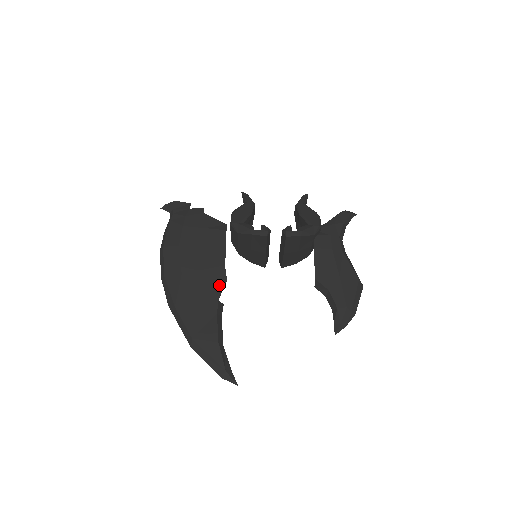
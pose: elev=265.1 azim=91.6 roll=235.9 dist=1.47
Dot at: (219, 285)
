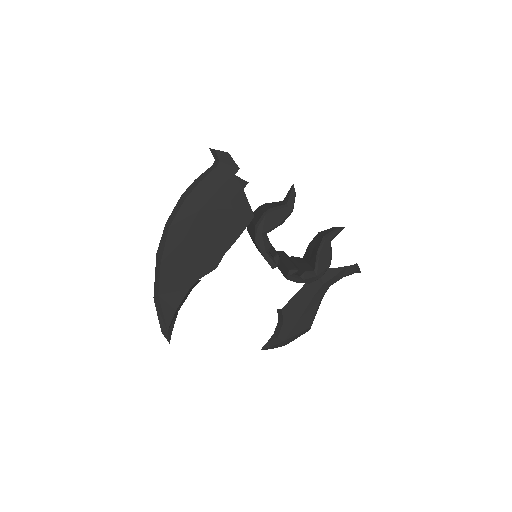
Dot at: (208, 268)
